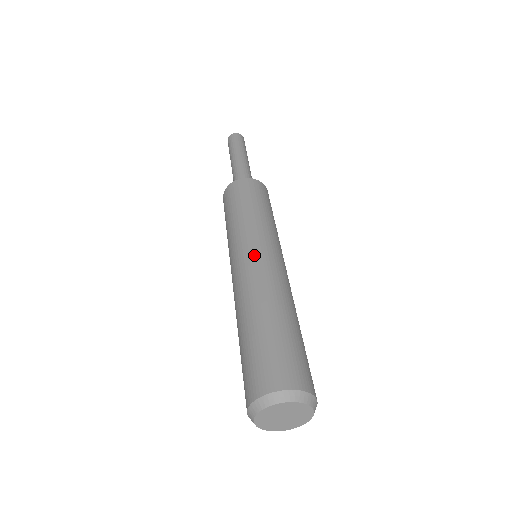
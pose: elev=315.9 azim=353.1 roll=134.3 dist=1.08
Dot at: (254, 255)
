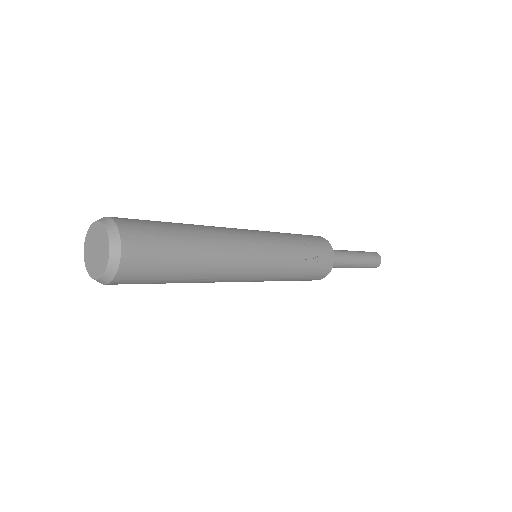
Dot at: occluded
